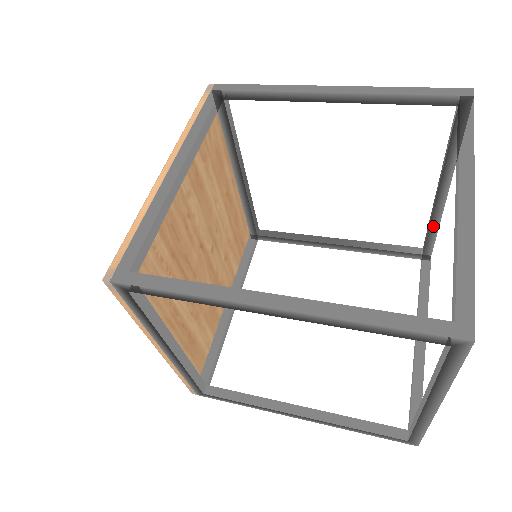
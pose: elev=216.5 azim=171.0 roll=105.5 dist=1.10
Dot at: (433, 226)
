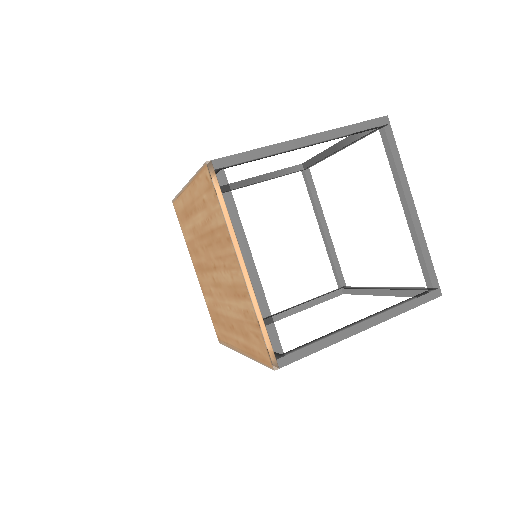
Dot at: (321, 160)
